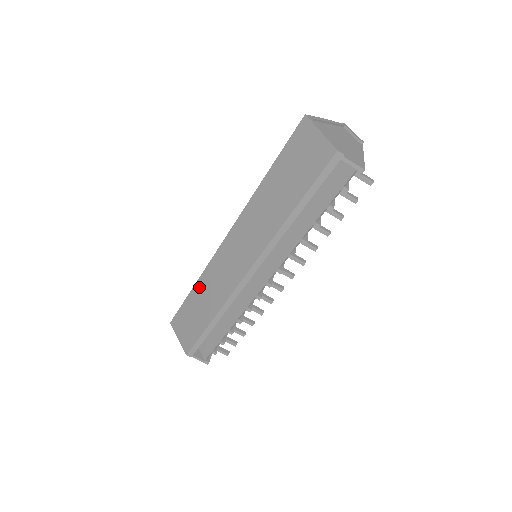
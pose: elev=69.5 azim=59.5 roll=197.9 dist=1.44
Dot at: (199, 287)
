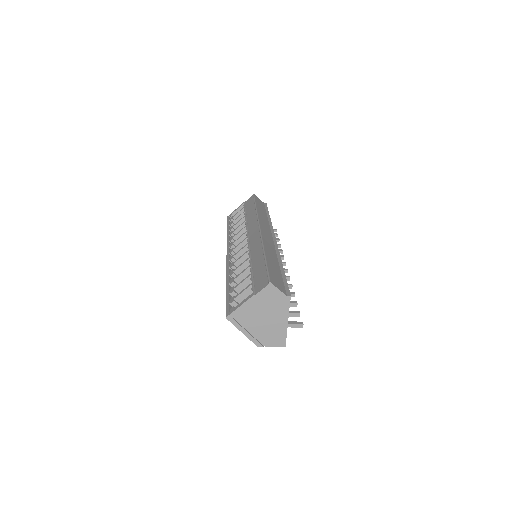
Dot at: occluded
